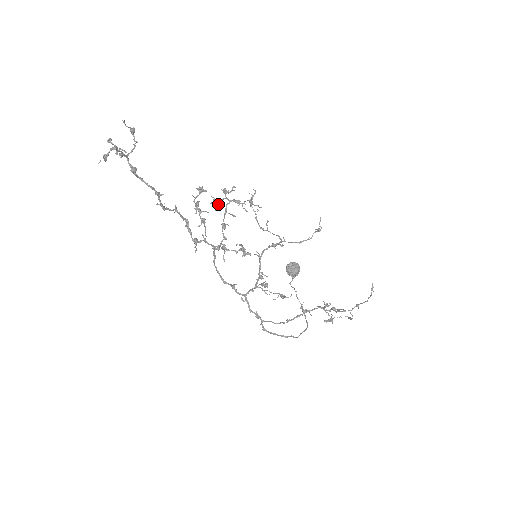
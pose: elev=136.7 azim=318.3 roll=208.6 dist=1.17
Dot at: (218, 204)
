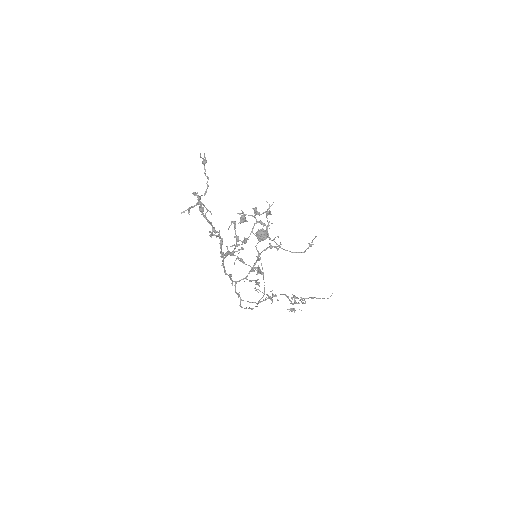
Dot at: (244, 216)
